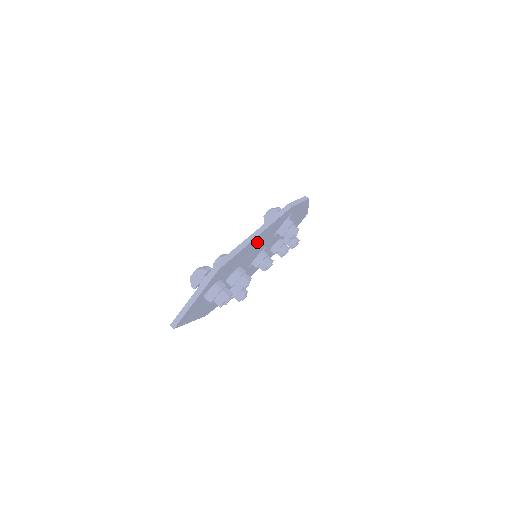
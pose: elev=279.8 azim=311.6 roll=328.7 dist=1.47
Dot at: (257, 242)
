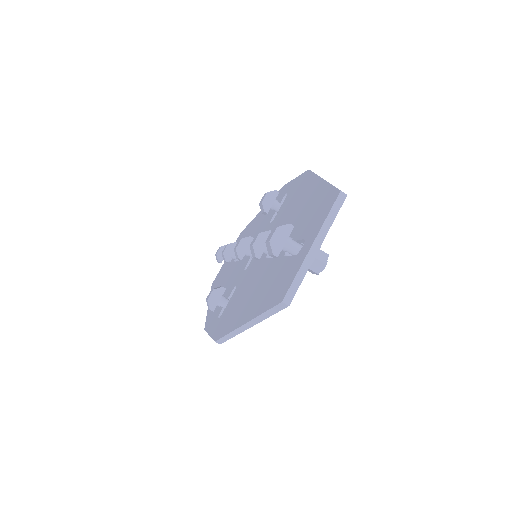
Dot at: occluded
